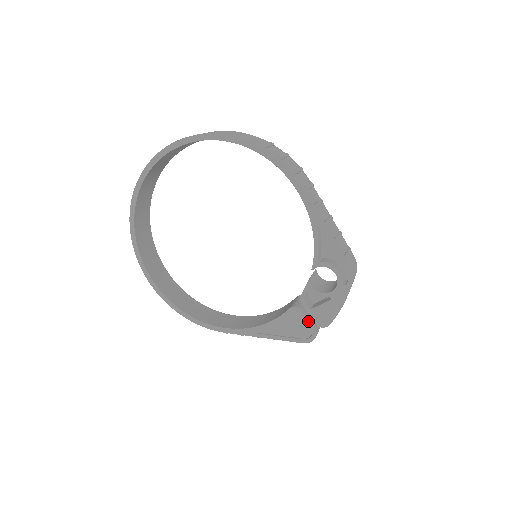
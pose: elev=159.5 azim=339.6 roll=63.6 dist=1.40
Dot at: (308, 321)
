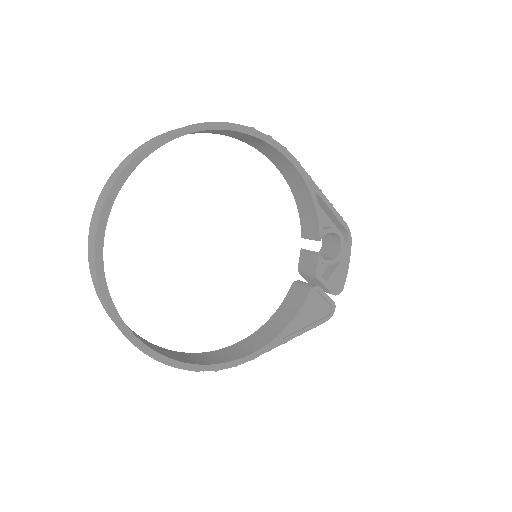
Dot at: (326, 295)
